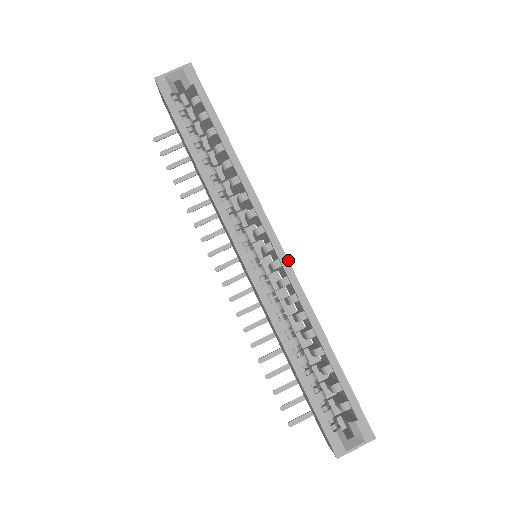
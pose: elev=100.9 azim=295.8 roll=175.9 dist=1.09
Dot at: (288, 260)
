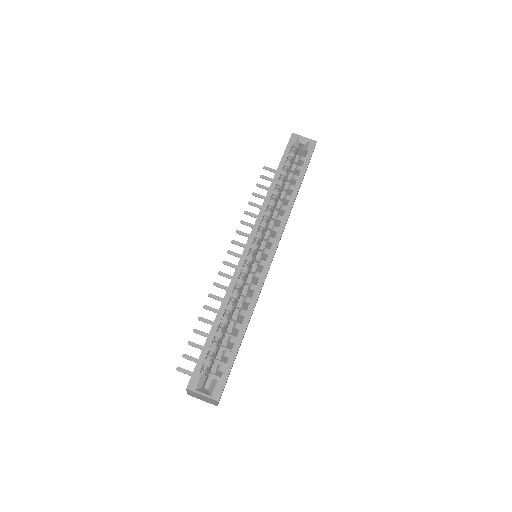
Dot at: occluded
